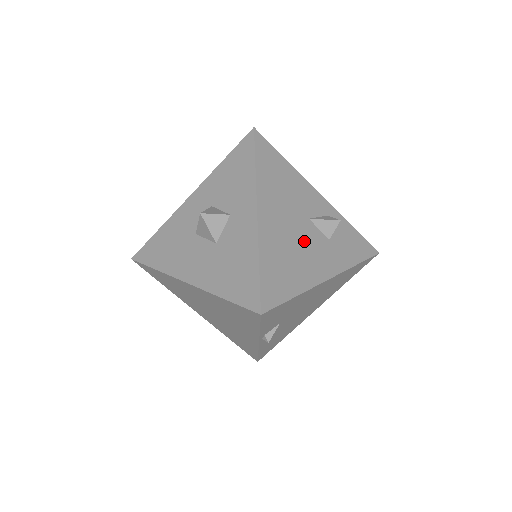
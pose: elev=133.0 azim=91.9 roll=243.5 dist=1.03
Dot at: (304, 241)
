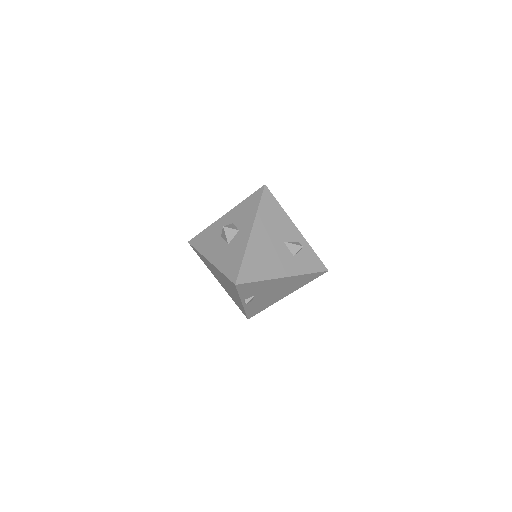
Dot at: (276, 253)
